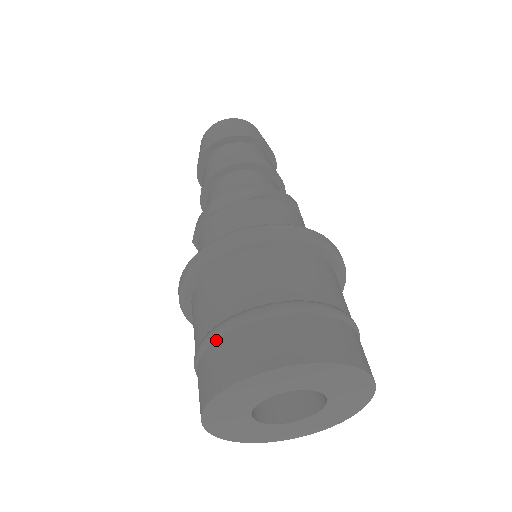
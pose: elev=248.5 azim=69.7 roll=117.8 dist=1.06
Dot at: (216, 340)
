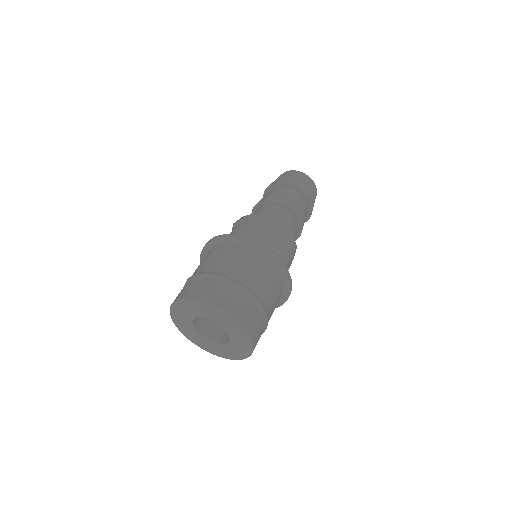
Dot at: (206, 278)
